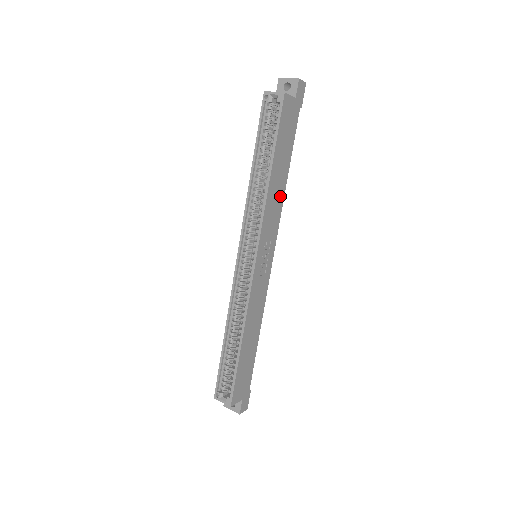
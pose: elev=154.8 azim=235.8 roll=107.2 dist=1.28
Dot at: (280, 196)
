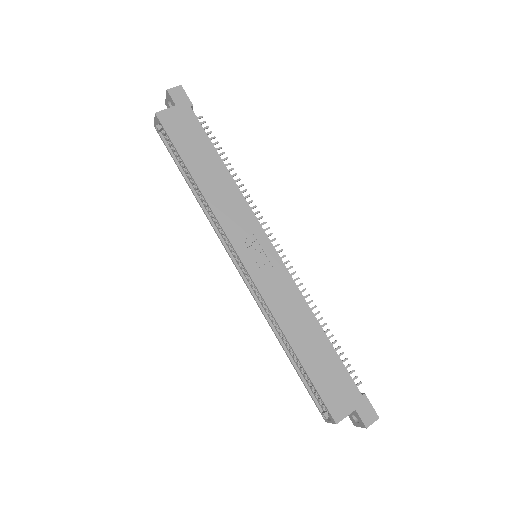
Dot at: (230, 189)
